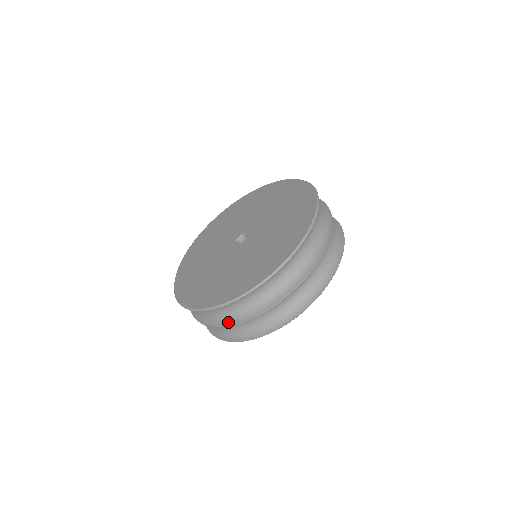
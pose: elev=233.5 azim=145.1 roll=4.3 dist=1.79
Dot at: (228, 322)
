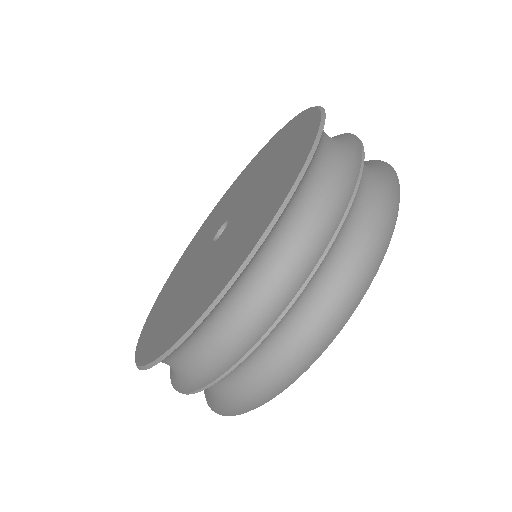
Dot at: (173, 380)
